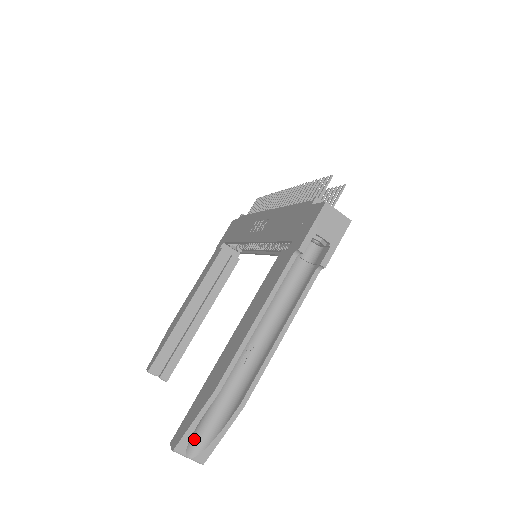
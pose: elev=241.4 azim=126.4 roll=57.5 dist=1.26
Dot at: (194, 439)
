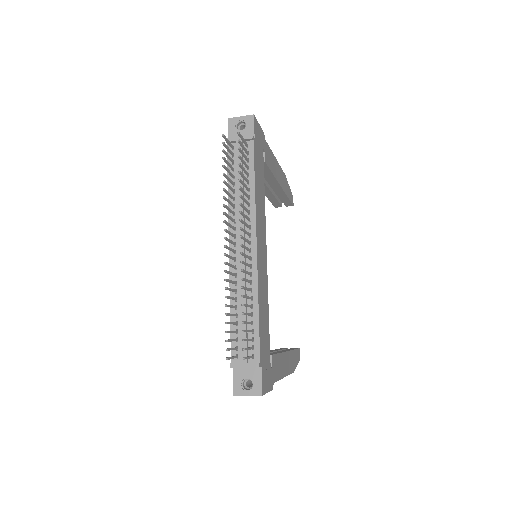
Dot at: occluded
